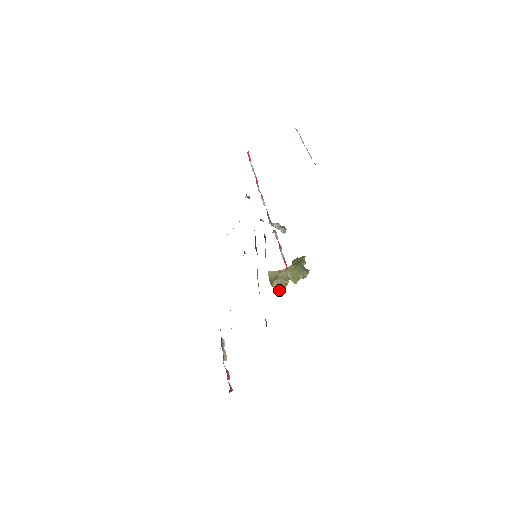
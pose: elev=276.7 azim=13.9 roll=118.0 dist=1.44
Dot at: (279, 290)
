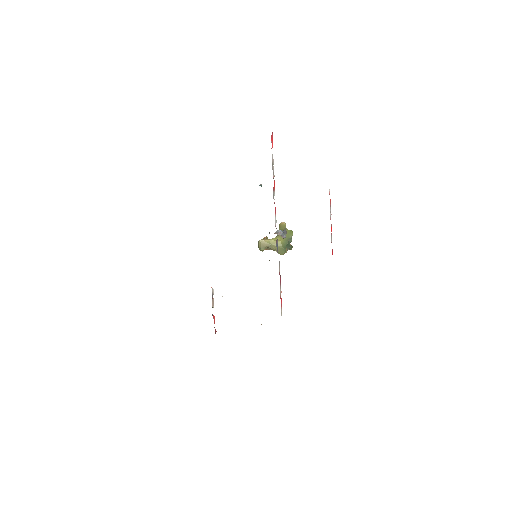
Dot at: occluded
